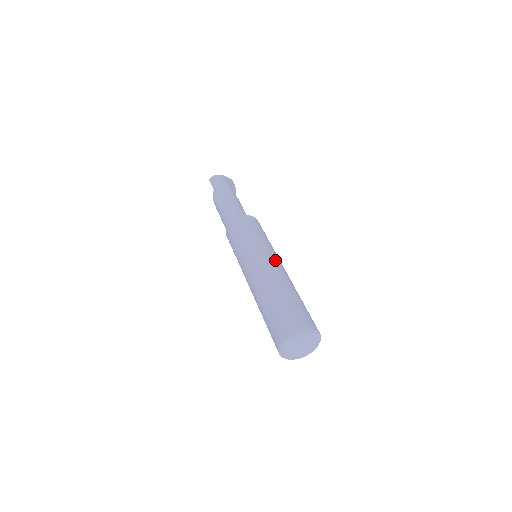
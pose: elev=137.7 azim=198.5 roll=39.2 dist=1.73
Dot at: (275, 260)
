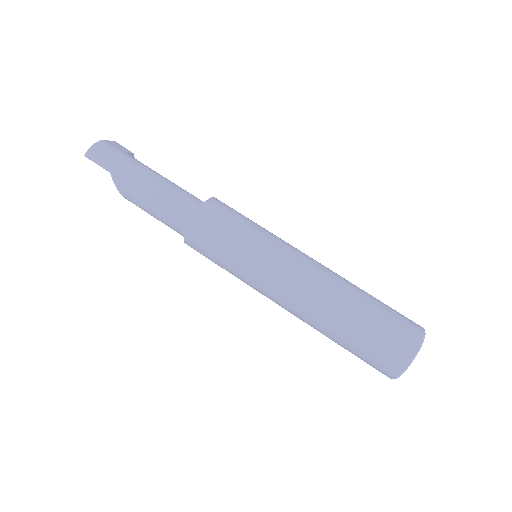
Dot at: (303, 255)
